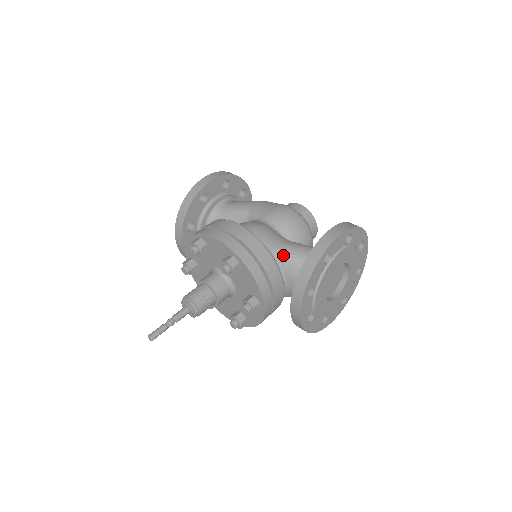
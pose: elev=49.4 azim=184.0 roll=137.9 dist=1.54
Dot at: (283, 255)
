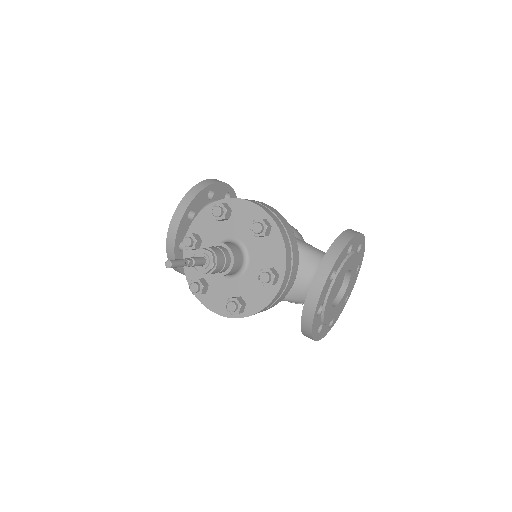
Dot at: (300, 245)
